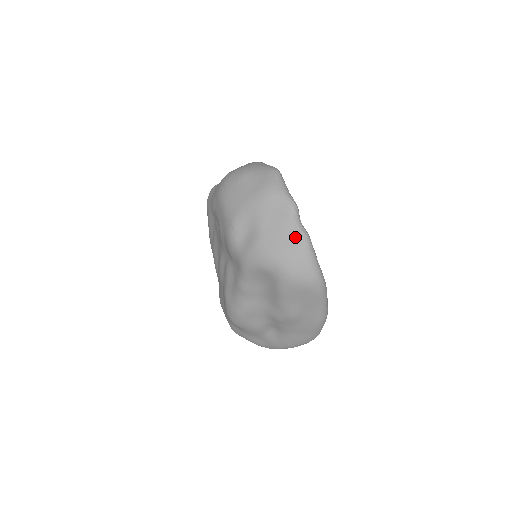
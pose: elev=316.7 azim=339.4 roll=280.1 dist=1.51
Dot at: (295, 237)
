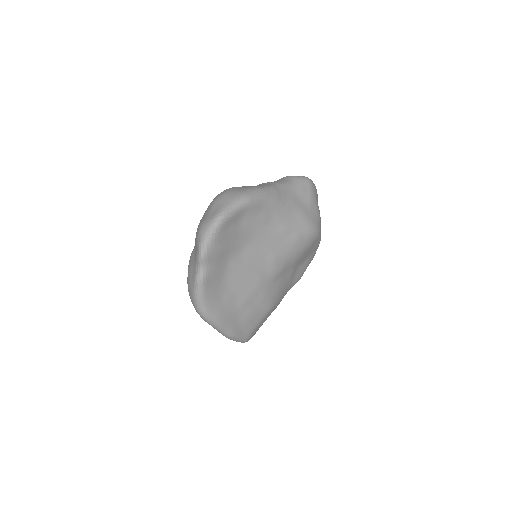
Dot at: (194, 274)
